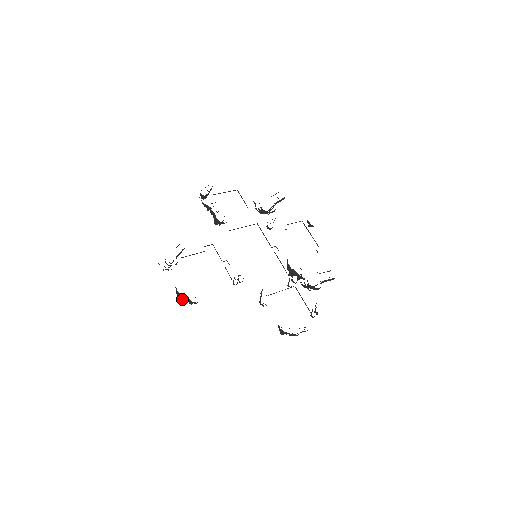
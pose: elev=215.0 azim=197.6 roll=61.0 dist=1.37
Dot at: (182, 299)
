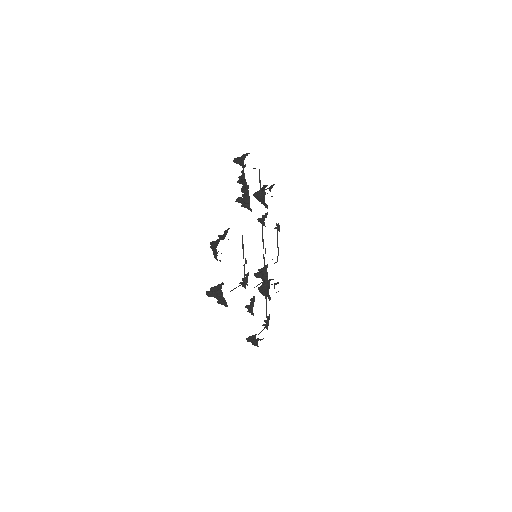
Dot at: (218, 298)
